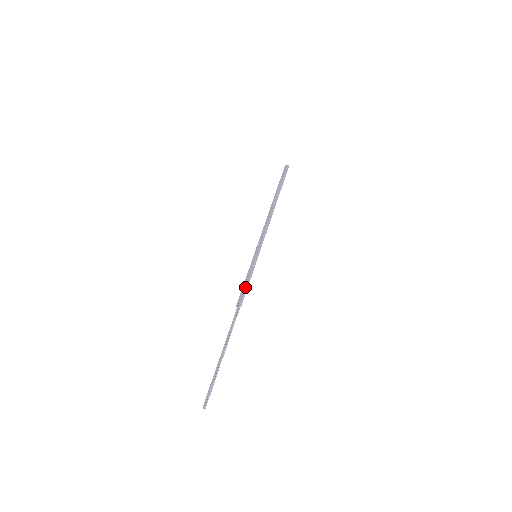
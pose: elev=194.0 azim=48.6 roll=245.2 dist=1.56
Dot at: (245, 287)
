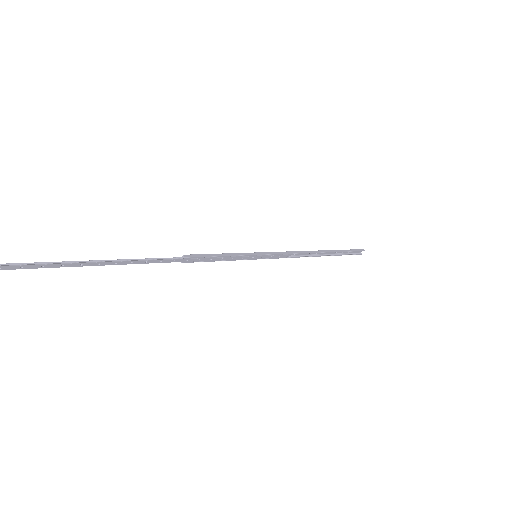
Dot at: (211, 254)
